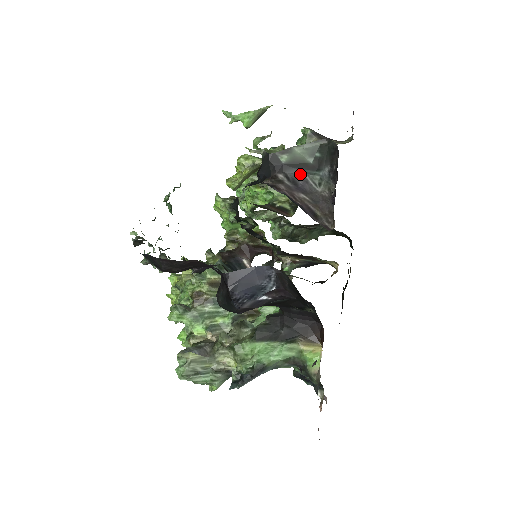
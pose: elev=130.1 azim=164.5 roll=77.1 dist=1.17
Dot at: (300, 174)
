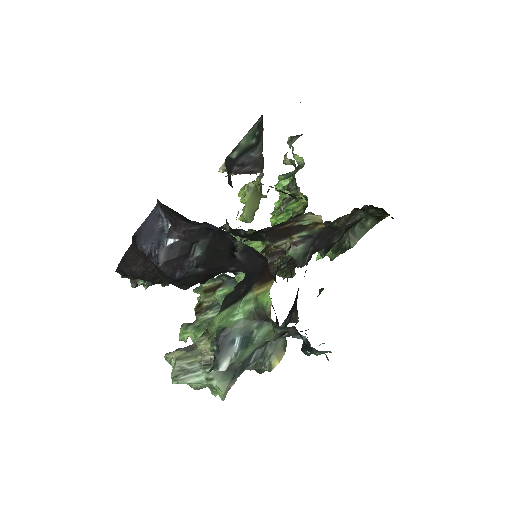
Dot at: (247, 156)
